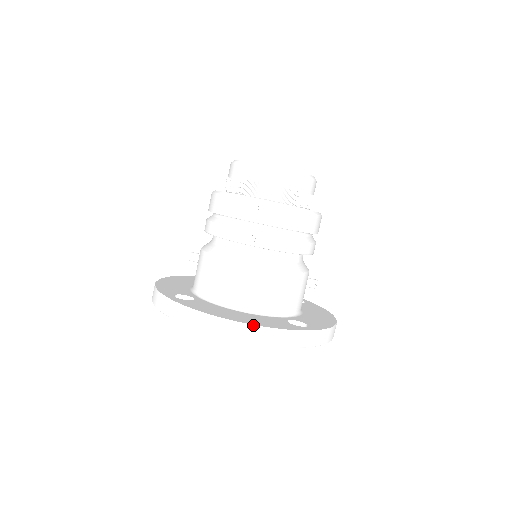
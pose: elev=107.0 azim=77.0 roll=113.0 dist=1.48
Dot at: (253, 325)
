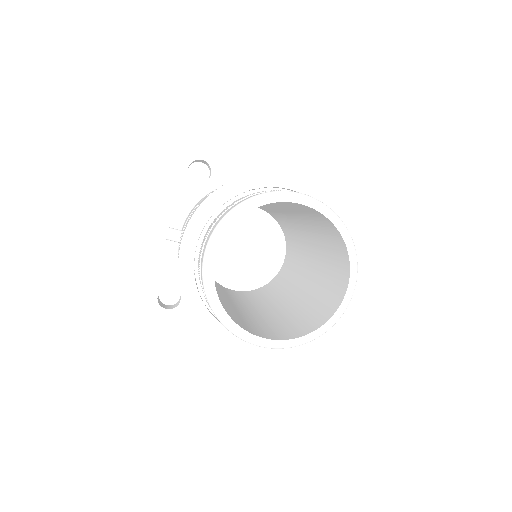
Dot at: occluded
